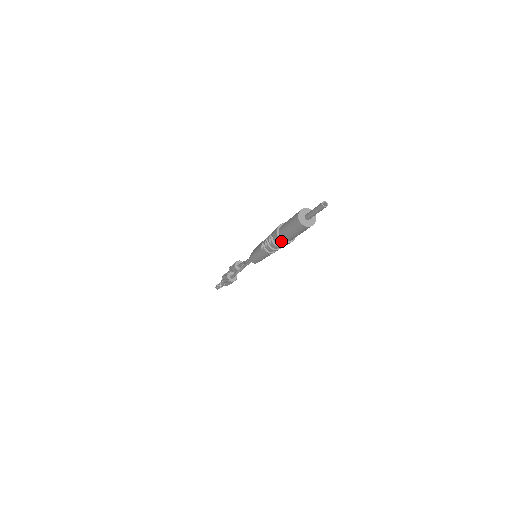
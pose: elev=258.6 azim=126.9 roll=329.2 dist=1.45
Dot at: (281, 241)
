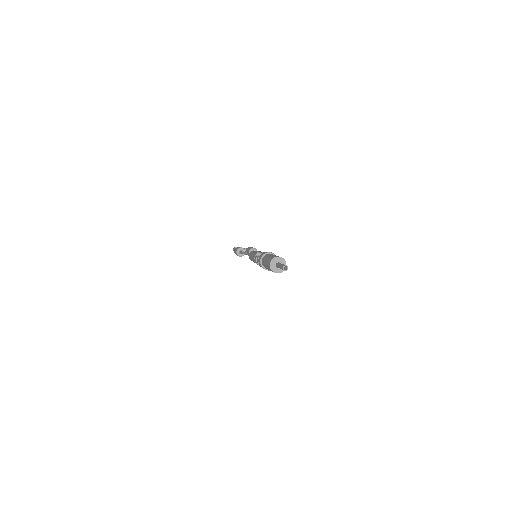
Dot at: (260, 261)
